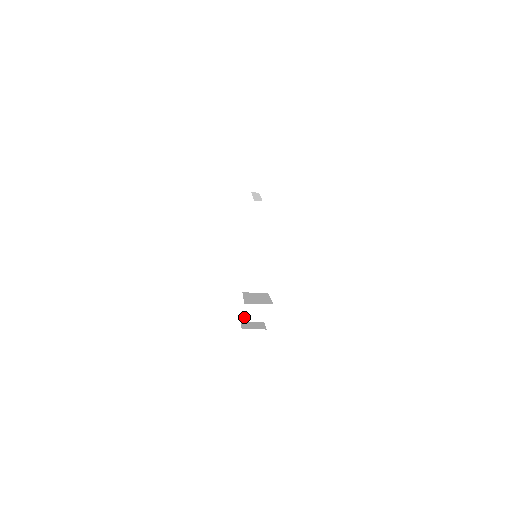
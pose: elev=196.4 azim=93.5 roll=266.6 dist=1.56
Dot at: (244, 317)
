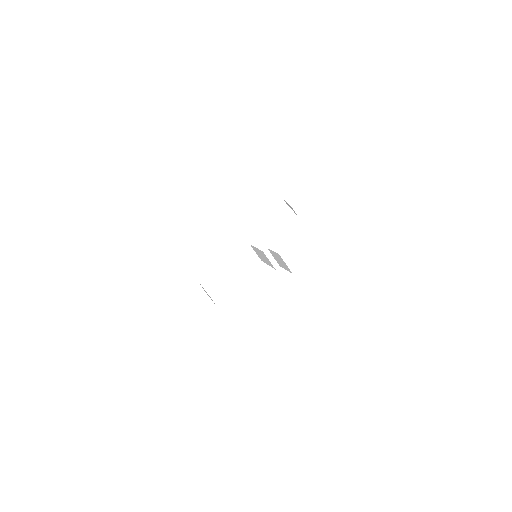
Dot at: (204, 281)
